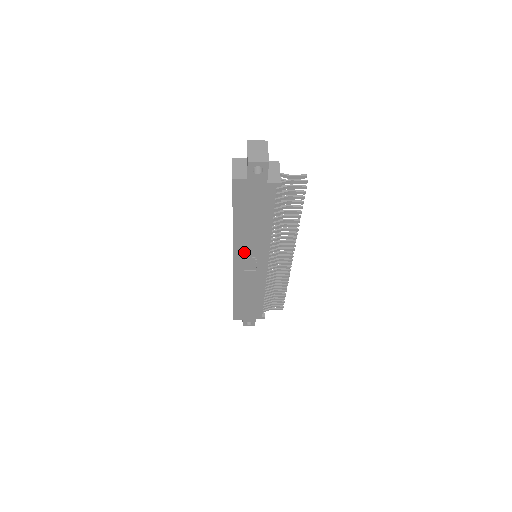
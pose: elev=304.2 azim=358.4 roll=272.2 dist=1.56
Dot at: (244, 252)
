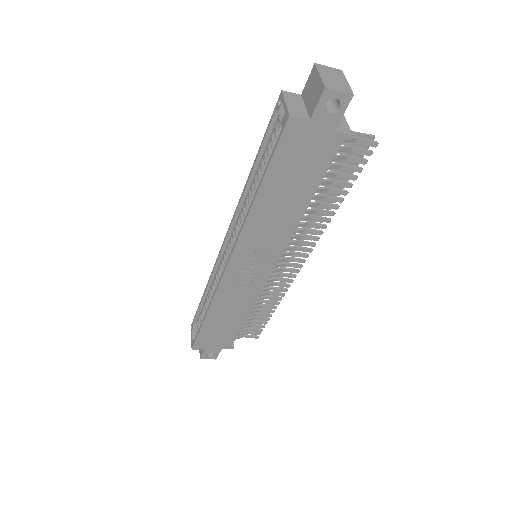
Dot at: (251, 245)
